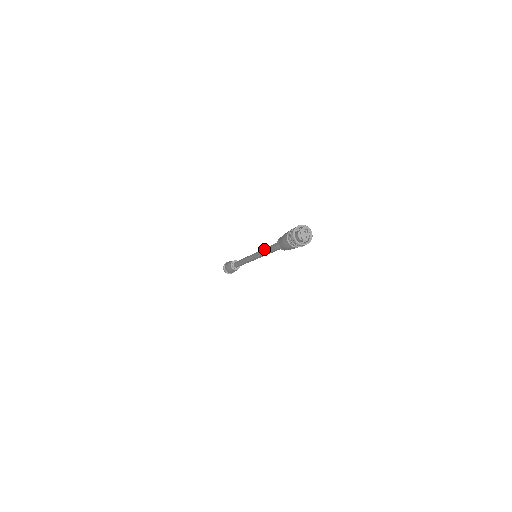
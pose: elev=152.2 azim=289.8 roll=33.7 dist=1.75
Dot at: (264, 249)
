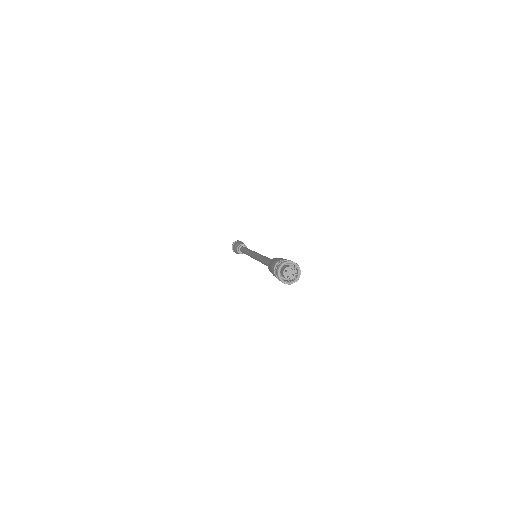
Dot at: (260, 259)
